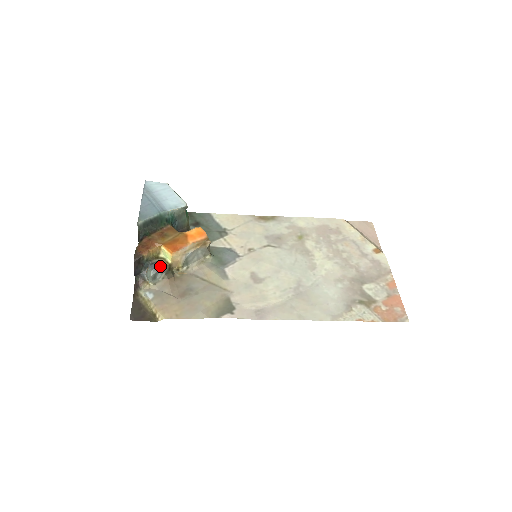
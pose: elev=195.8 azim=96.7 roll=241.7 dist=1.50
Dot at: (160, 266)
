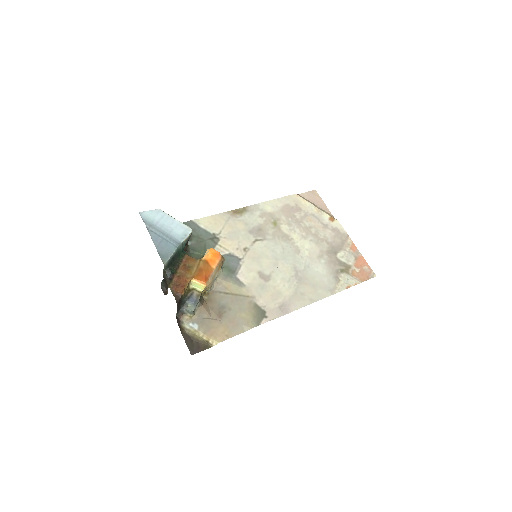
Dot at: (197, 298)
